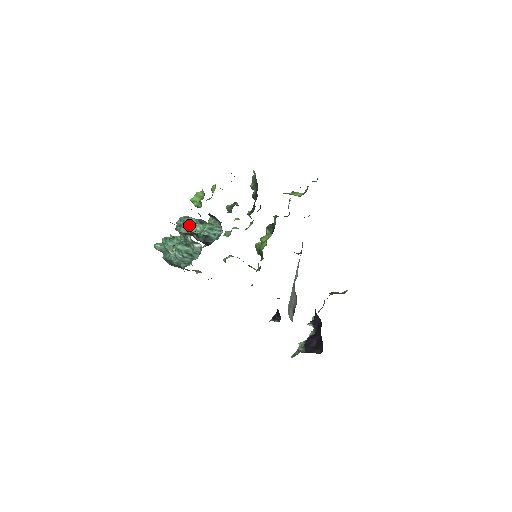
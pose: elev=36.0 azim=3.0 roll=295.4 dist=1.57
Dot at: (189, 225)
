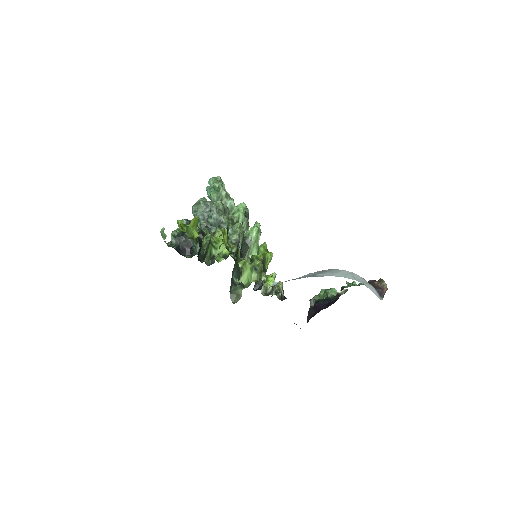
Dot at: occluded
